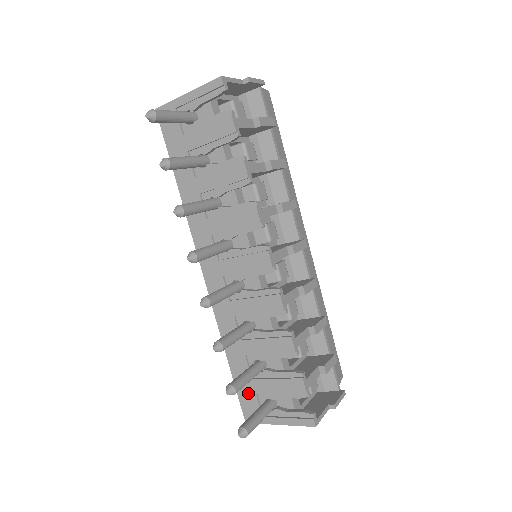
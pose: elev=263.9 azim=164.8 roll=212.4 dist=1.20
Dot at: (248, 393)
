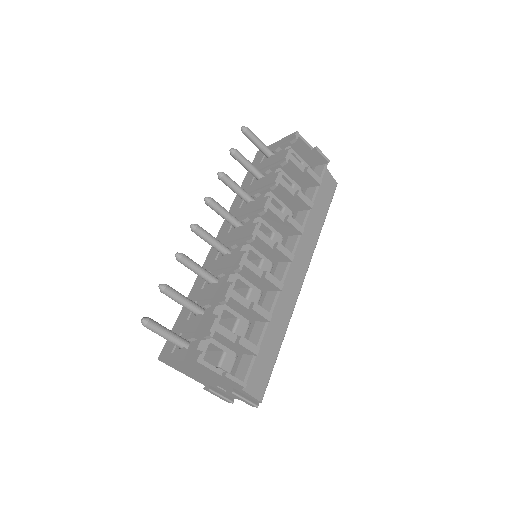
Dot at: (177, 332)
